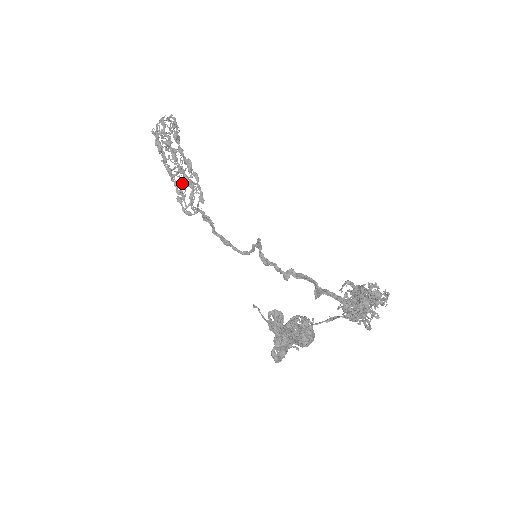
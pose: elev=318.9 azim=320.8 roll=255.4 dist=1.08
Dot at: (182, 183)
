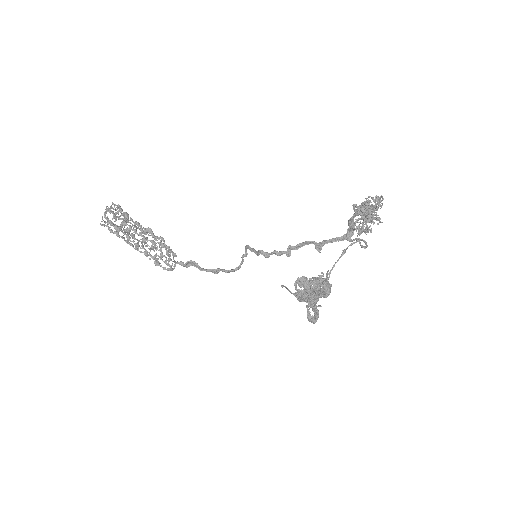
Dot at: (150, 250)
